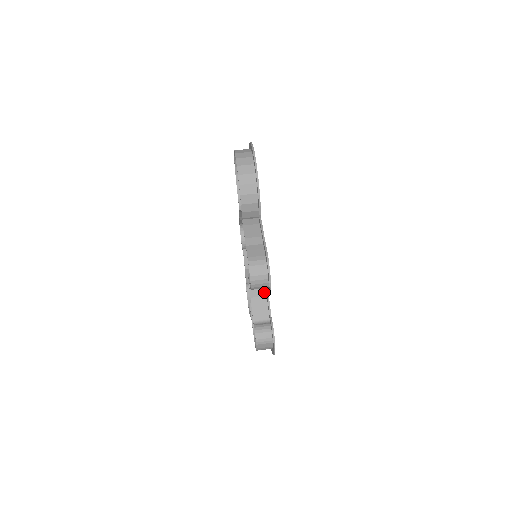
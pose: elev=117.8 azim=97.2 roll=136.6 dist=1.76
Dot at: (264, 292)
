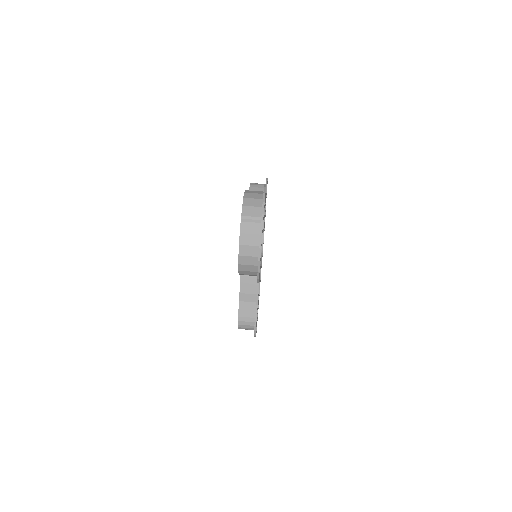
Dot at: occluded
